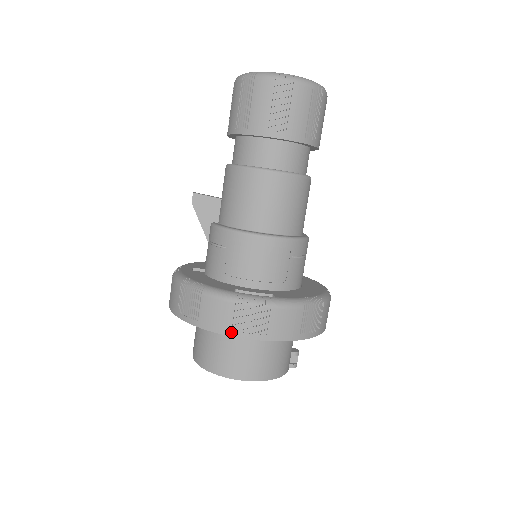
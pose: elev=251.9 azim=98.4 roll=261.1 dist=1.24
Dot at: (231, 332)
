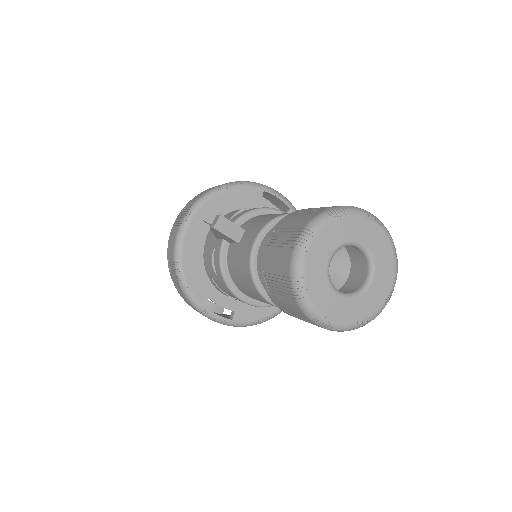
Dot at: (193, 308)
